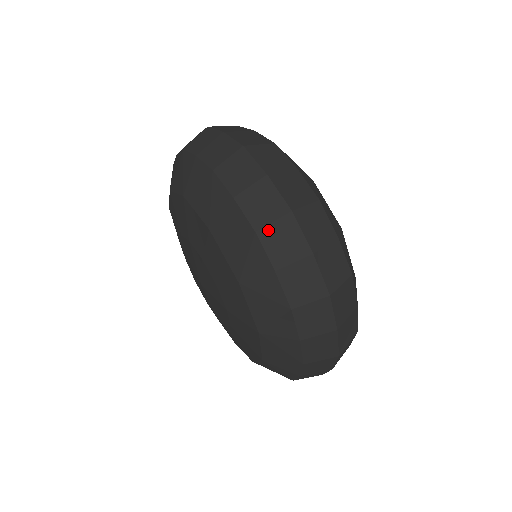
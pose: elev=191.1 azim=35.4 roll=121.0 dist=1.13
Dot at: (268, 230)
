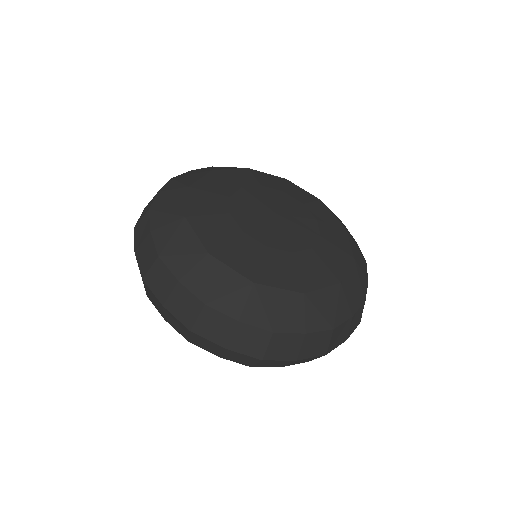
Dot at: occluded
